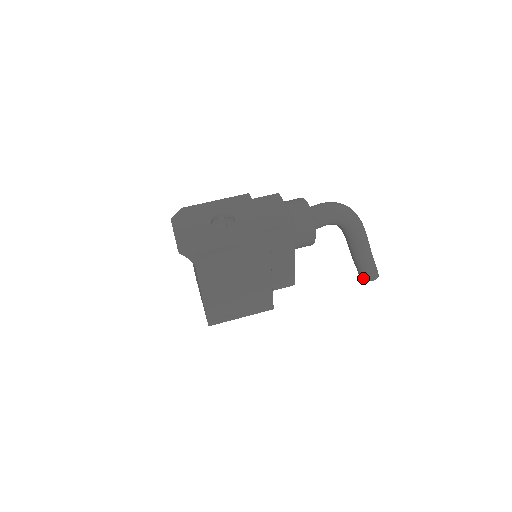
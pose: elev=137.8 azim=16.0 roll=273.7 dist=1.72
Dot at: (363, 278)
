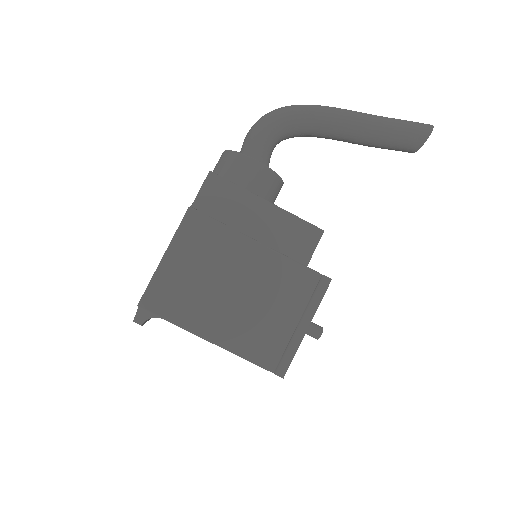
Dot at: (418, 148)
